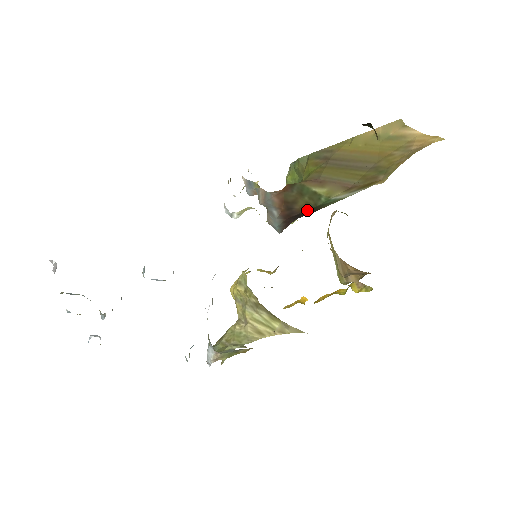
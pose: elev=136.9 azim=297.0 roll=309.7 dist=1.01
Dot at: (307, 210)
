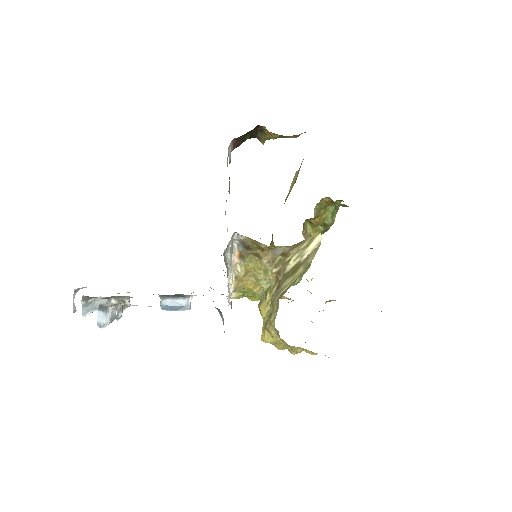
Dot at: occluded
